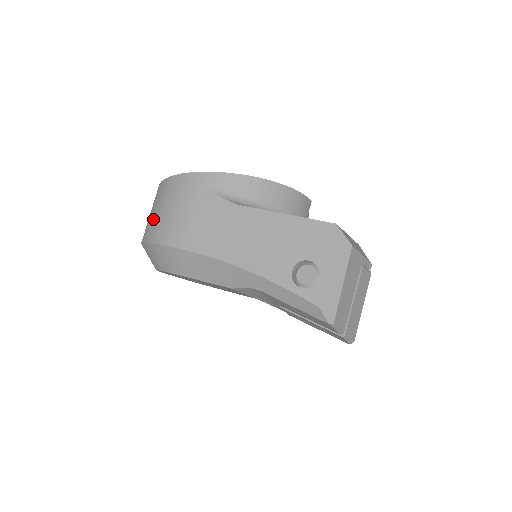
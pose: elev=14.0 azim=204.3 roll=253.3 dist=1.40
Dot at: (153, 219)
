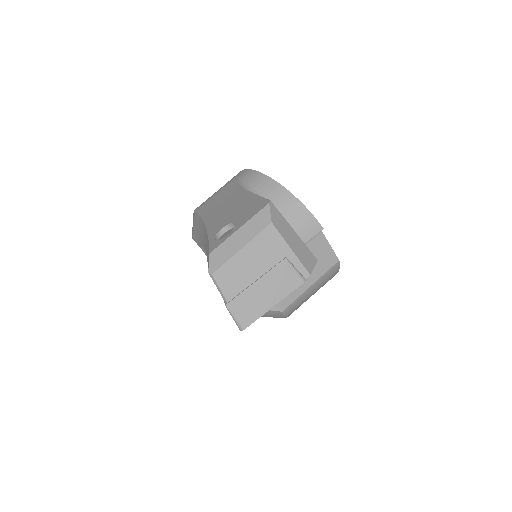
Dot at: occluded
